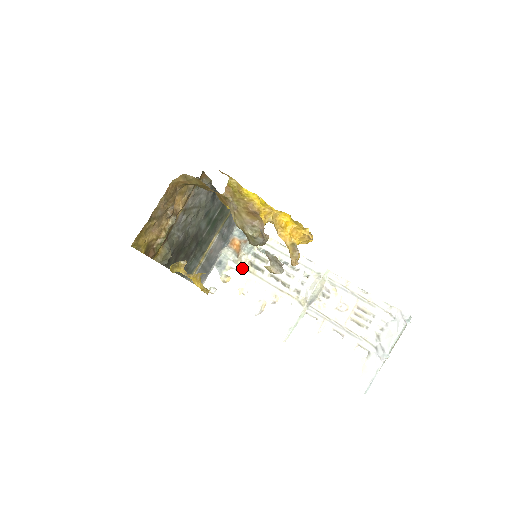
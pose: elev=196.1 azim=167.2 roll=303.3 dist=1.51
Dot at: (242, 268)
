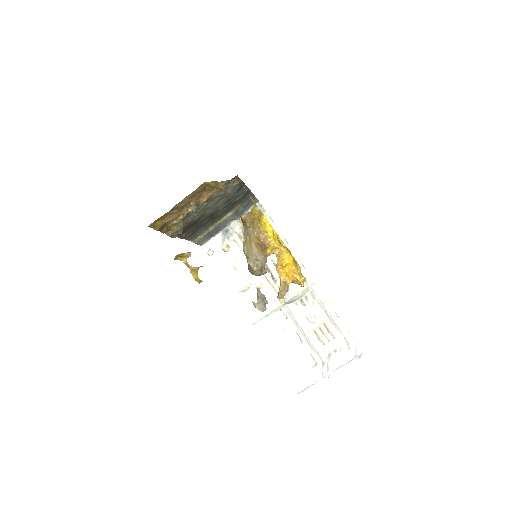
Dot at: occluded
